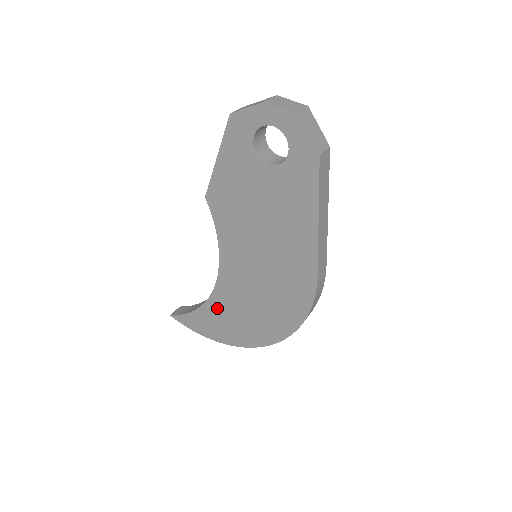
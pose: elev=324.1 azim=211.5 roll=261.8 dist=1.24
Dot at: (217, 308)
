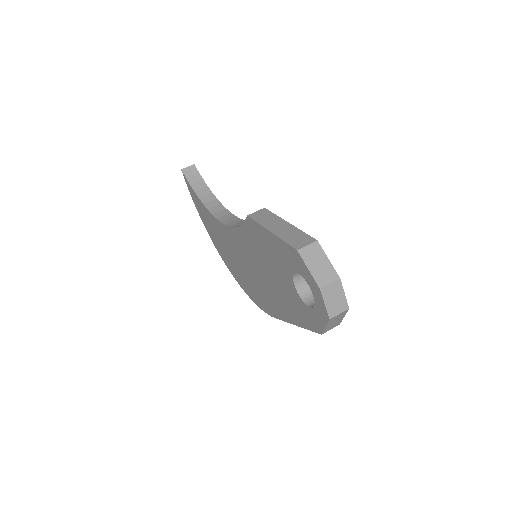
Dot at: (213, 222)
